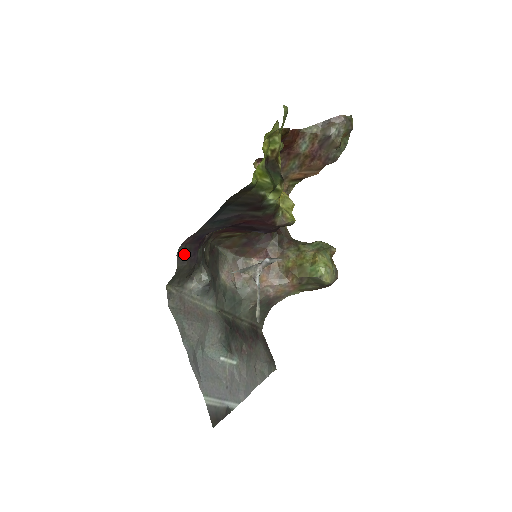
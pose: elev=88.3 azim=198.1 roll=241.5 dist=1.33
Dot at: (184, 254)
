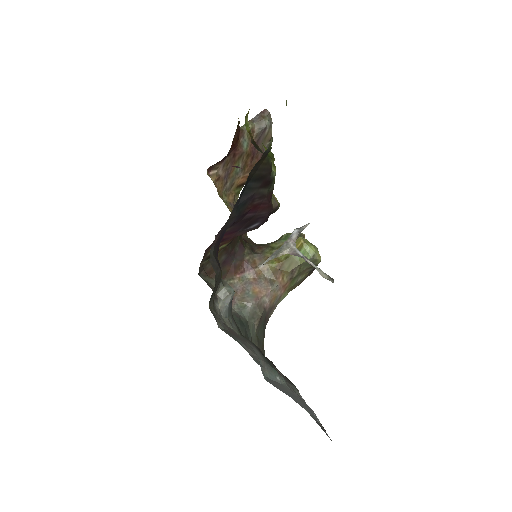
Dot at: (214, 259)
